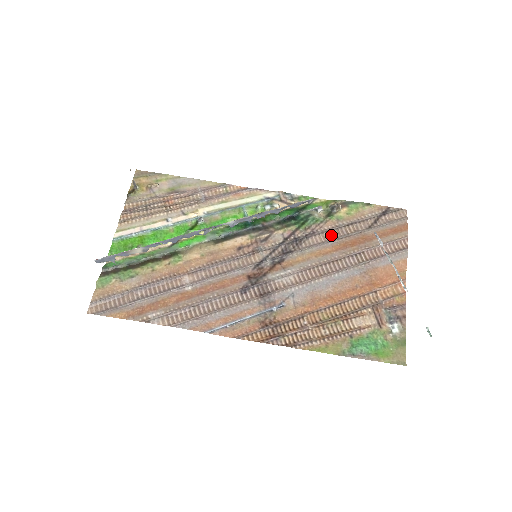
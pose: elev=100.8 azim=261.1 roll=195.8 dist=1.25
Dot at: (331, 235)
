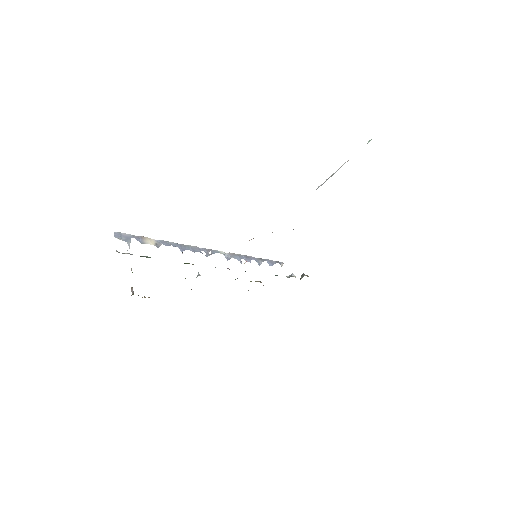
Dot at: occluded
